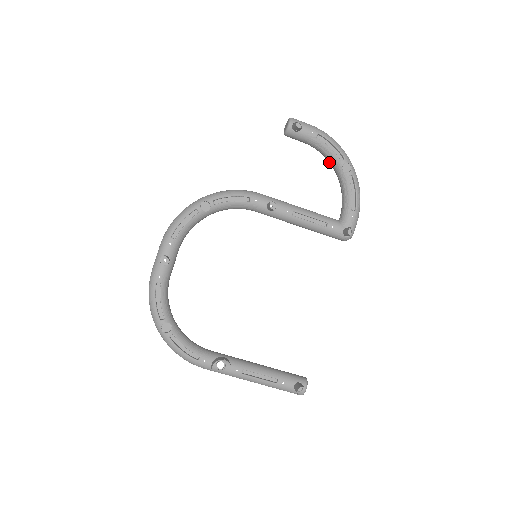
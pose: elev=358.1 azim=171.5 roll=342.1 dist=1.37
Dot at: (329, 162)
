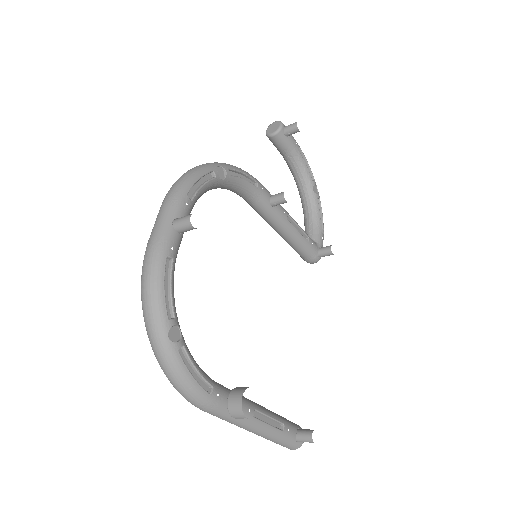
Dot at: (298, 180)
